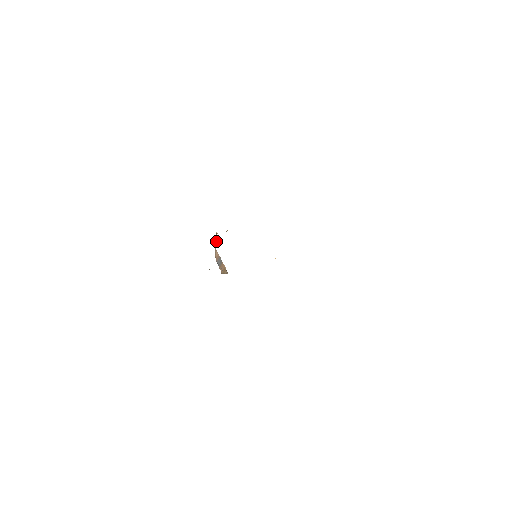
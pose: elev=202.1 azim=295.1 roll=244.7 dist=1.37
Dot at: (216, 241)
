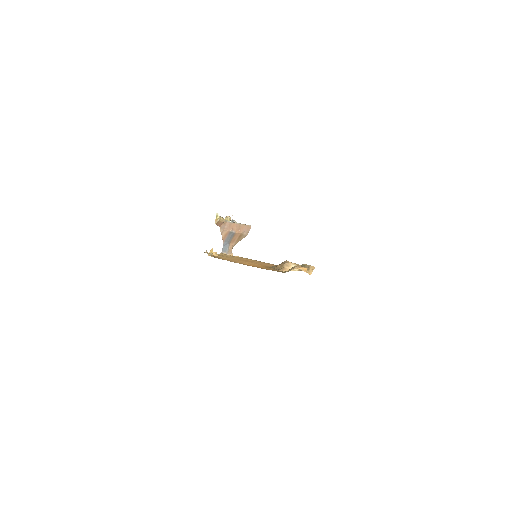
Dot at: (222, 221)
